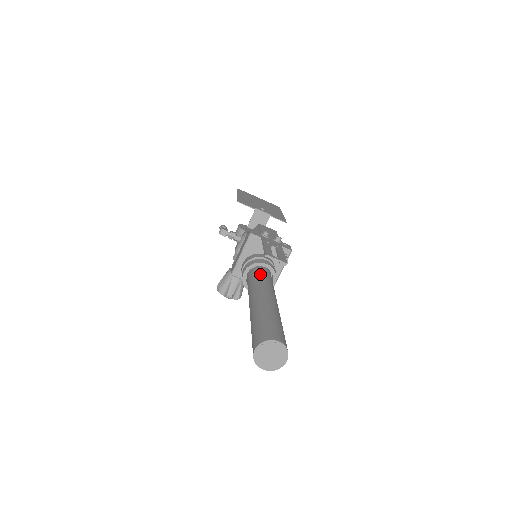
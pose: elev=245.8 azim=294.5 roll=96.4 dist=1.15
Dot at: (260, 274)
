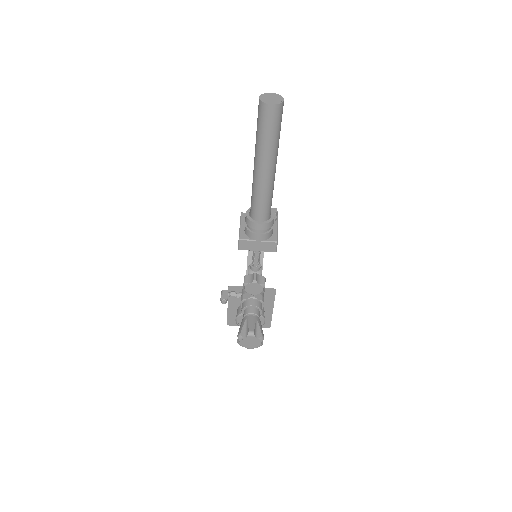
Dot at: occluded
